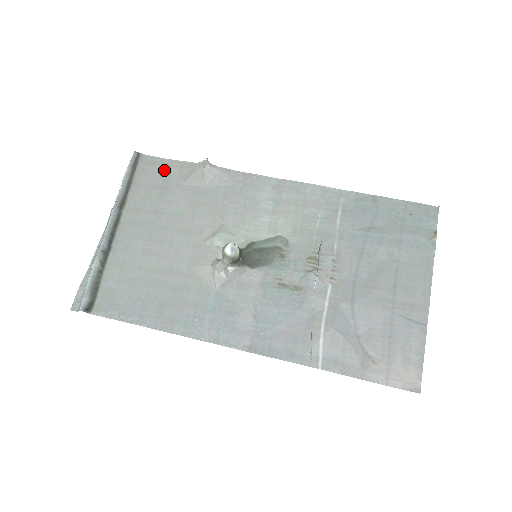
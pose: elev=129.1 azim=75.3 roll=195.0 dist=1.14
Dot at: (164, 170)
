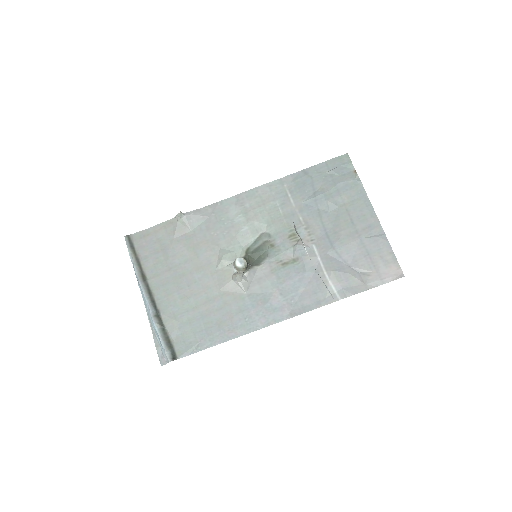
Dot at: (154, 236)
